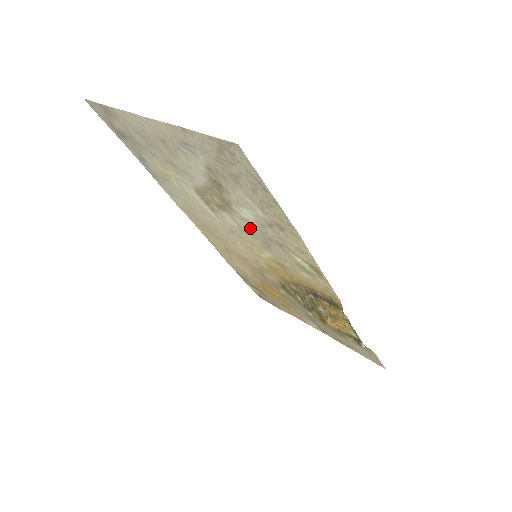
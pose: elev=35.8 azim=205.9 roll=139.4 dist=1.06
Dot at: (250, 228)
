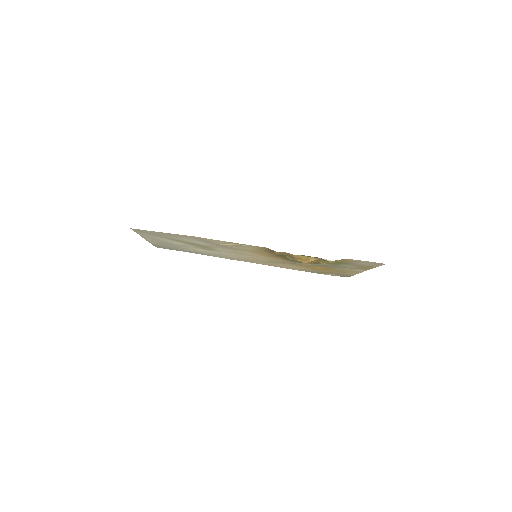
Dot at: (217, 247)
